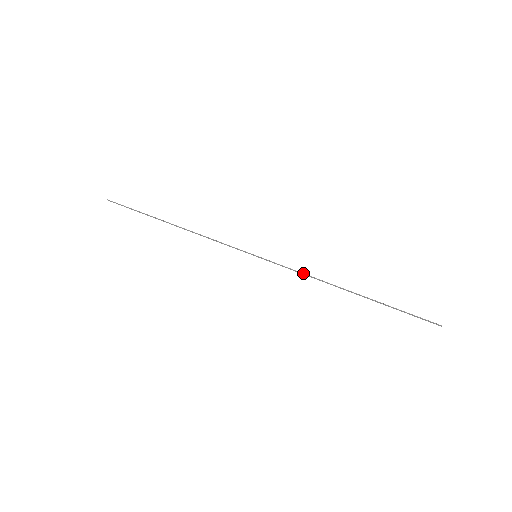
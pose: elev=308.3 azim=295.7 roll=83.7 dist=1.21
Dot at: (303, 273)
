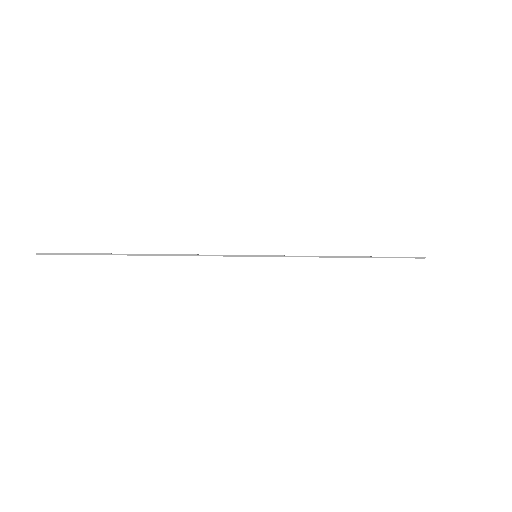
Dot at: occluded
